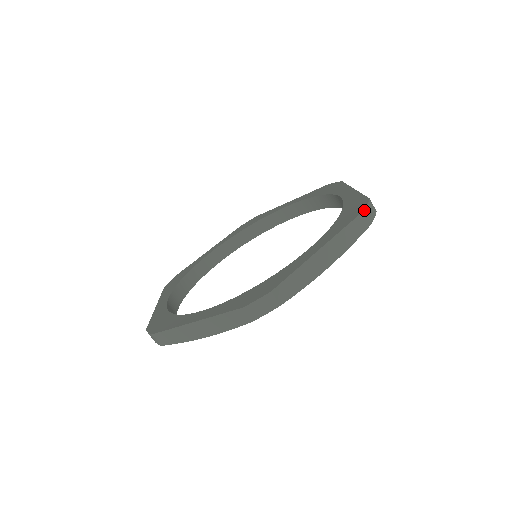
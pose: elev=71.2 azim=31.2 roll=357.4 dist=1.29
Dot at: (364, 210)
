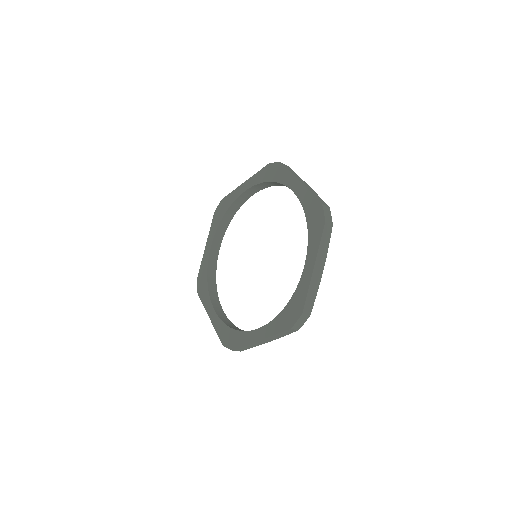
Dot at: (291, 328)
